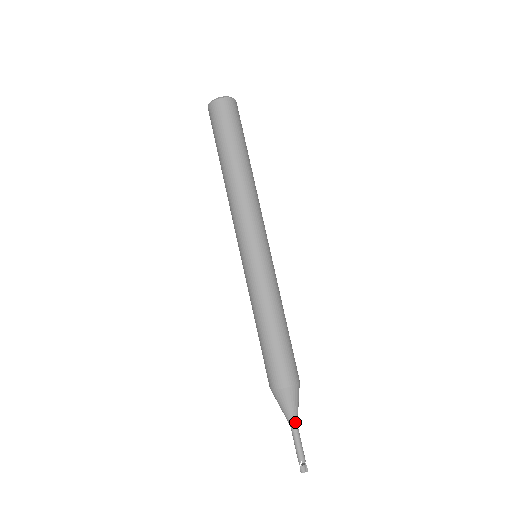
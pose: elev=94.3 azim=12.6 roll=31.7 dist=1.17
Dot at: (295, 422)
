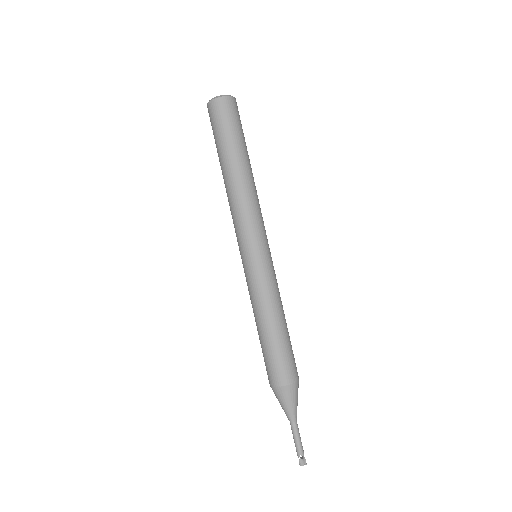
Dot at: (294, 418)
